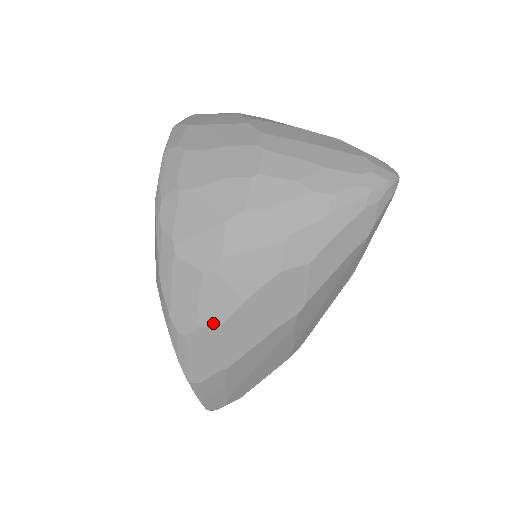
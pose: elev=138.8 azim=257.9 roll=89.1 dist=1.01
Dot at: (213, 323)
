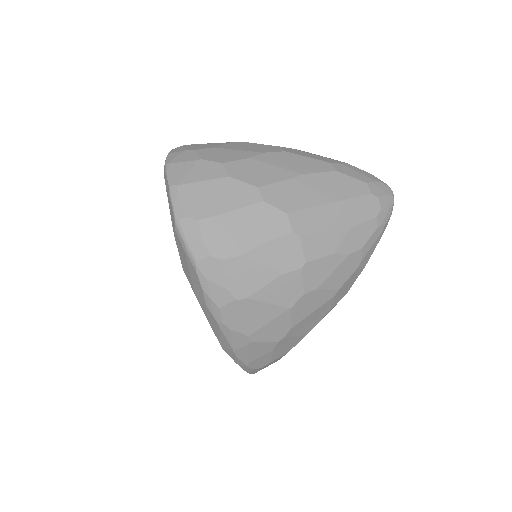
Dot at: (282, 355)
